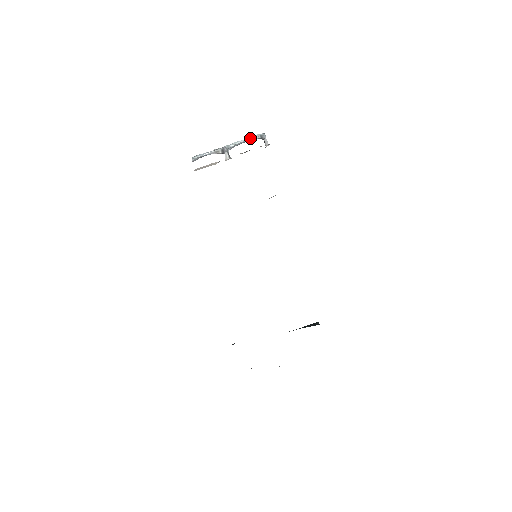
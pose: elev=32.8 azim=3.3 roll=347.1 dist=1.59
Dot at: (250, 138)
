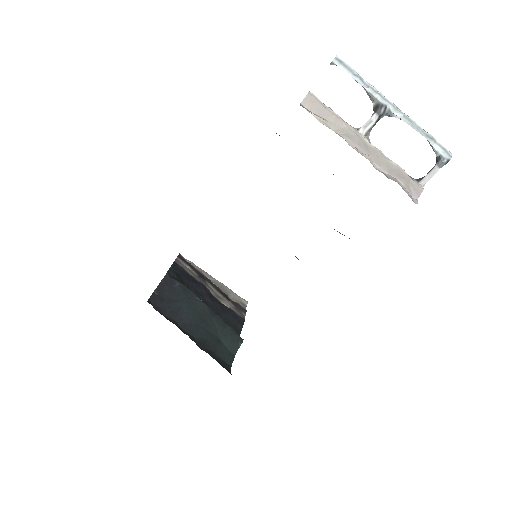
Dot at: (428, 138)
